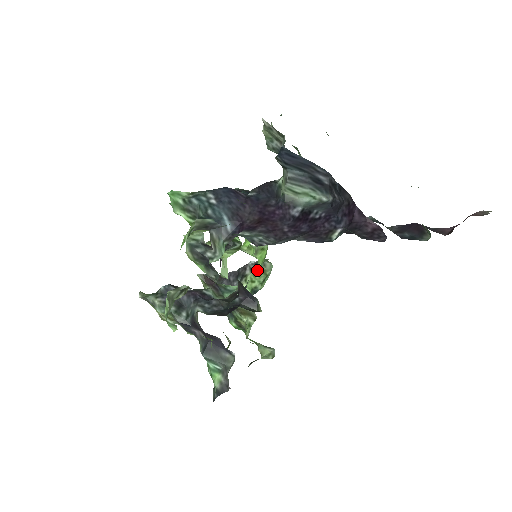
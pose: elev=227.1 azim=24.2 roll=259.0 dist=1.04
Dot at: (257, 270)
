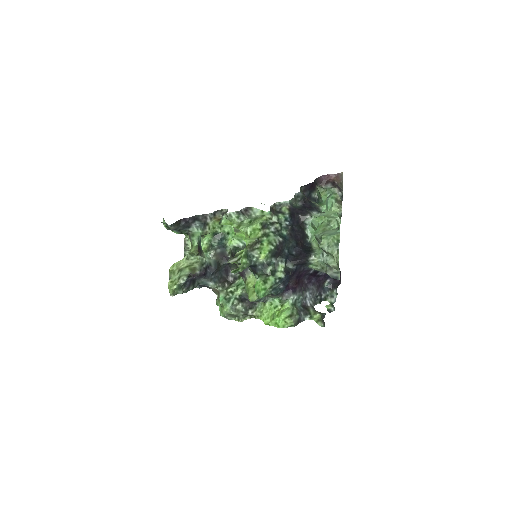
Dot at: (217, 220)
